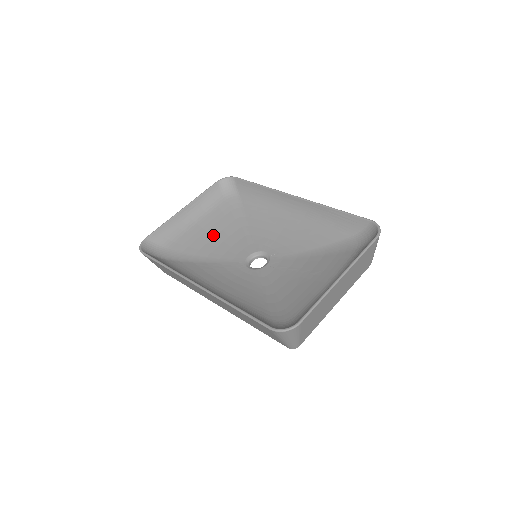
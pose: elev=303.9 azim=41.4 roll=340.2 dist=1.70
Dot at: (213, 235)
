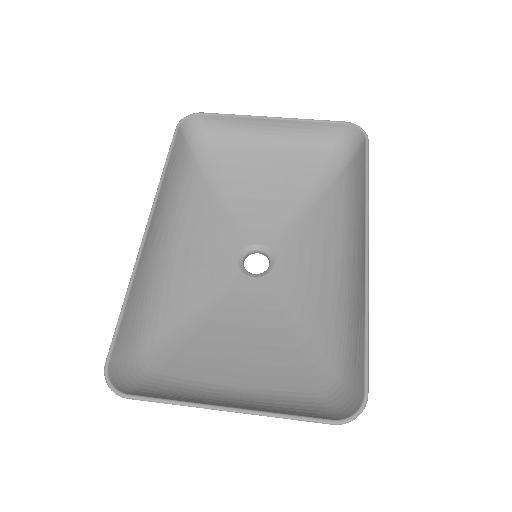
Dot at: (267, 180)
